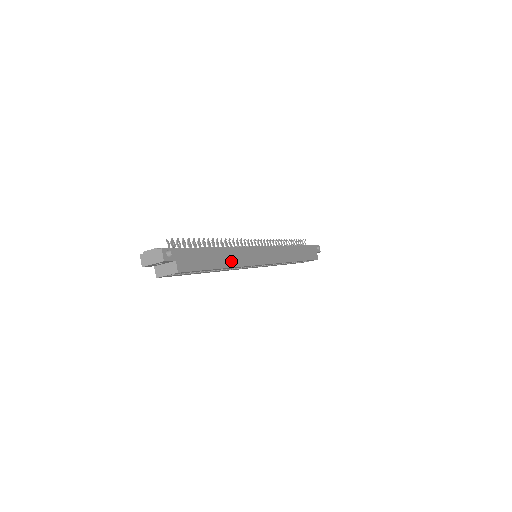
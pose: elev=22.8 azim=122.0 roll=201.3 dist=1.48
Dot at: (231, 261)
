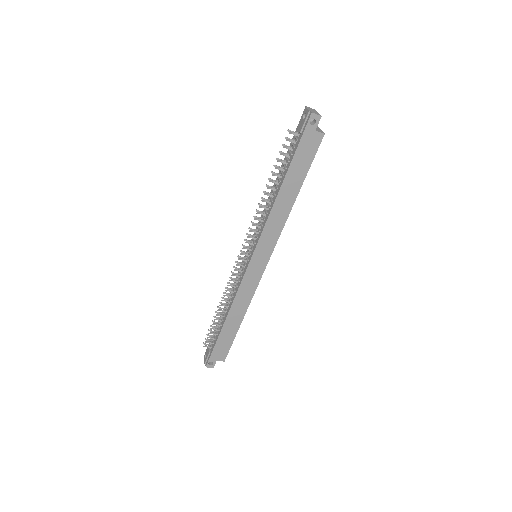
Dot at: (241, 312)
